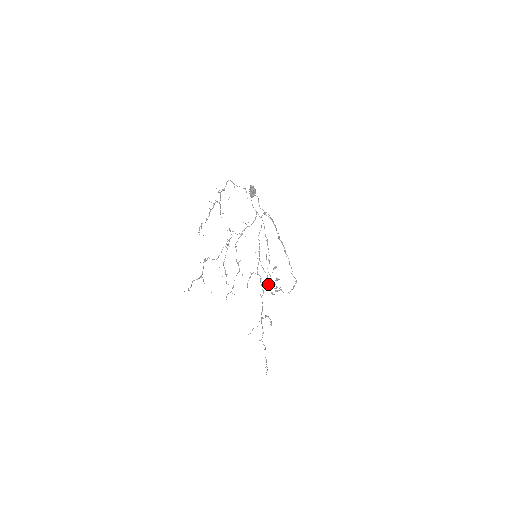
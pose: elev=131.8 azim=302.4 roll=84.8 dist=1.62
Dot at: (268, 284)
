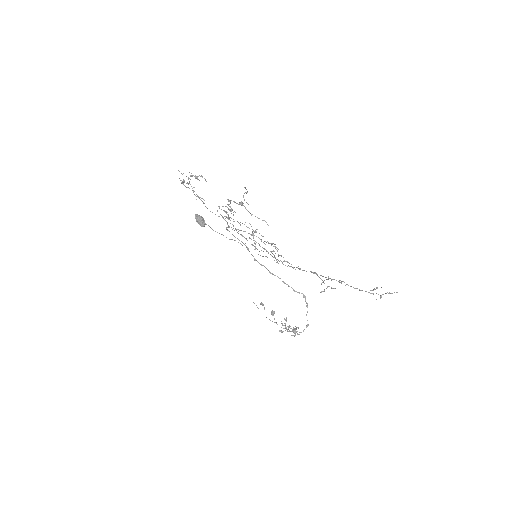
Dot at: occluded
